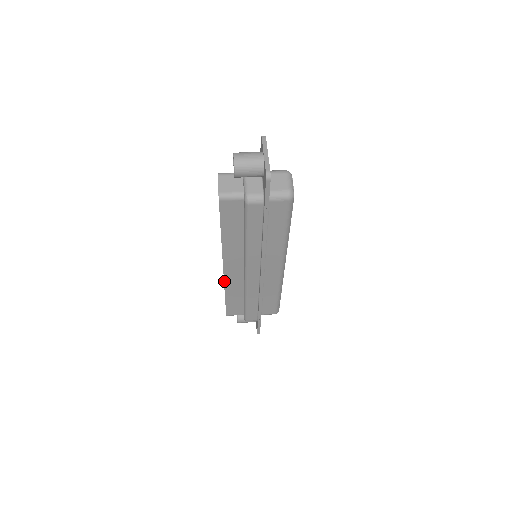
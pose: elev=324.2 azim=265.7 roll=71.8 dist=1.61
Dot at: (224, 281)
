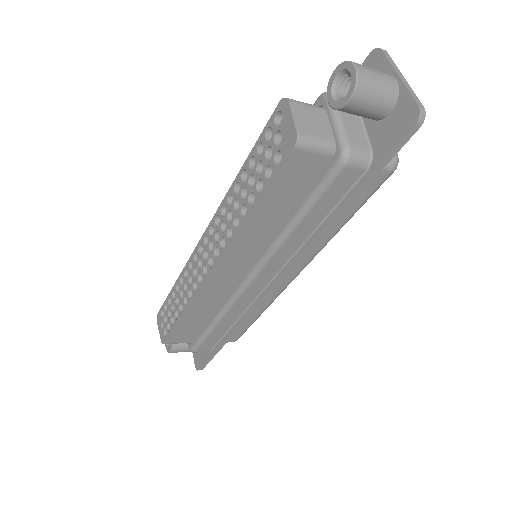
Dot at: (197, 293)
